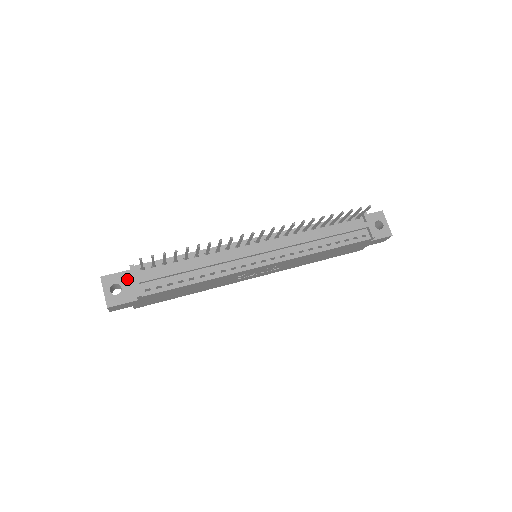
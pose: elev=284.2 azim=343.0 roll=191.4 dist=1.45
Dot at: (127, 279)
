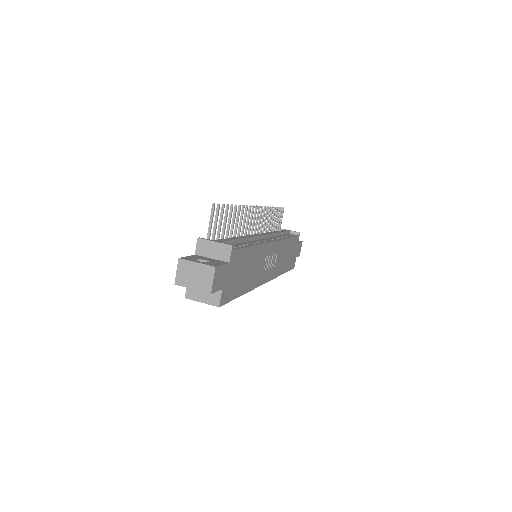
Dot at: (201, 257)
